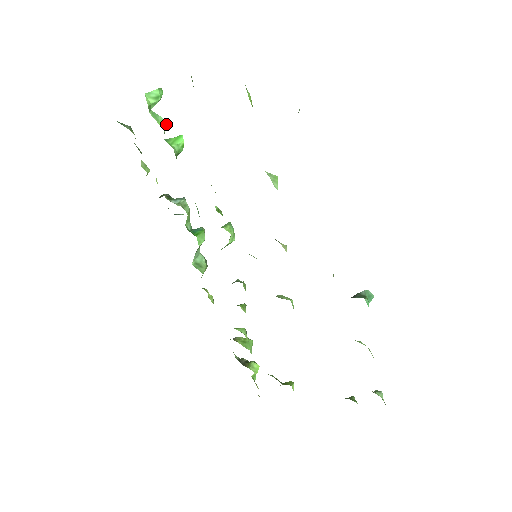
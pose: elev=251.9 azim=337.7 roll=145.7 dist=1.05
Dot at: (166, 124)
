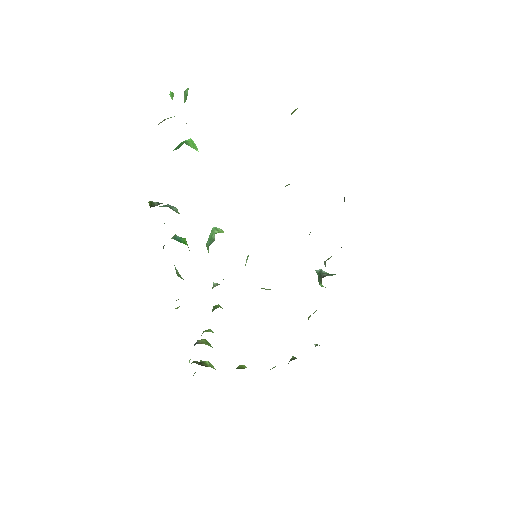
Dot at: occluded
